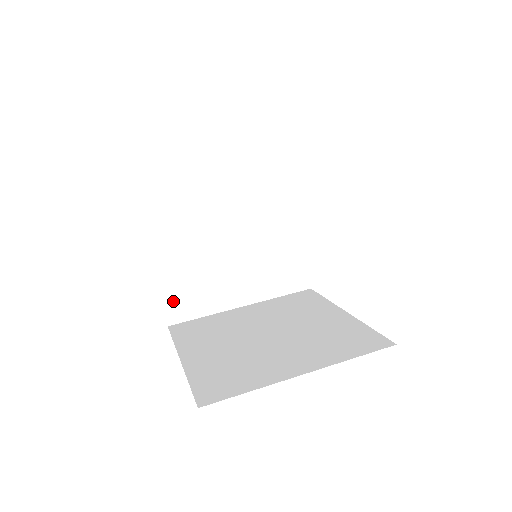
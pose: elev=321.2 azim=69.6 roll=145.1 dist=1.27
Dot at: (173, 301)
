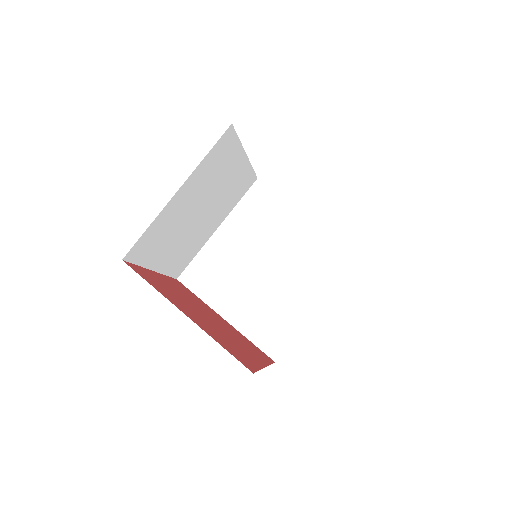
Dot at: (175, 270)
